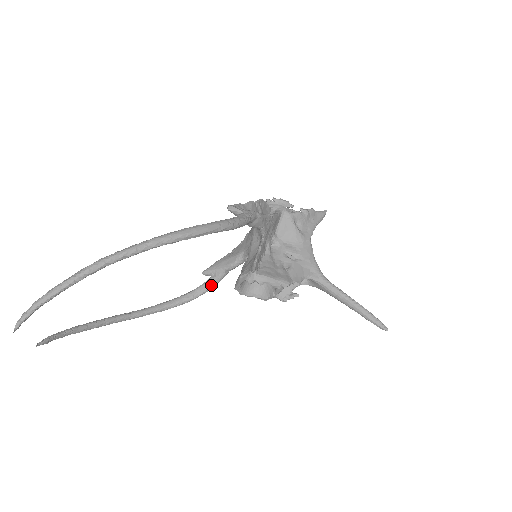
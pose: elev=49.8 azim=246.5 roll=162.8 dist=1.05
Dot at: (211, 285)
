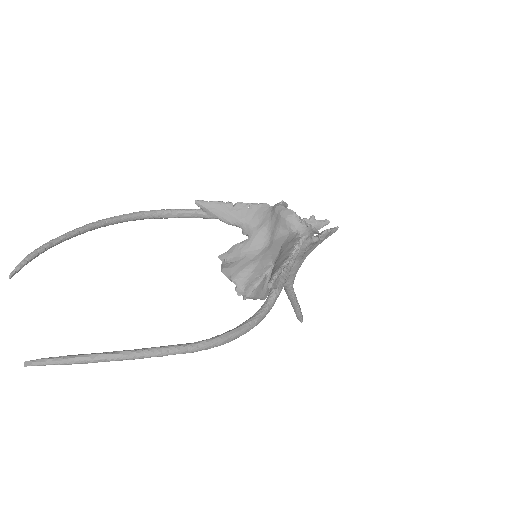
Dot at: (196, 217)
